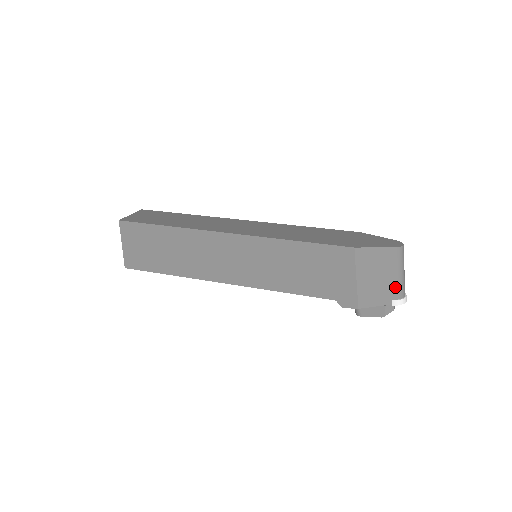
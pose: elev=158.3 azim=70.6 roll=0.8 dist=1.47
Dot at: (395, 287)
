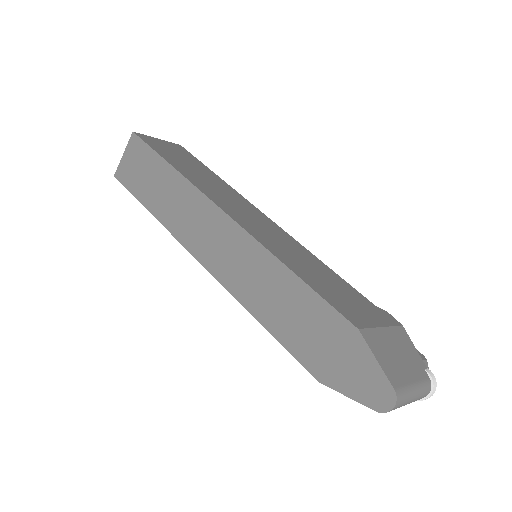
Dot at: occluded
